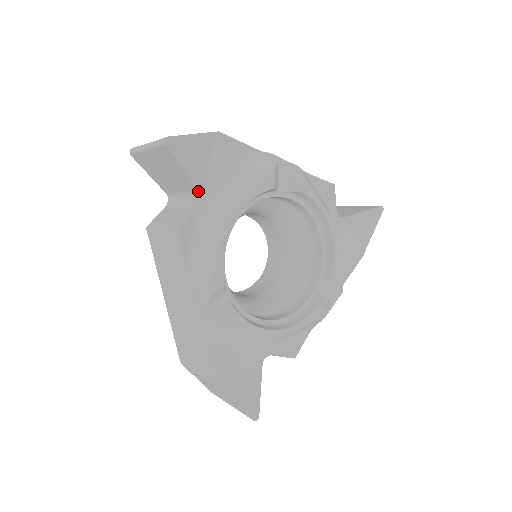
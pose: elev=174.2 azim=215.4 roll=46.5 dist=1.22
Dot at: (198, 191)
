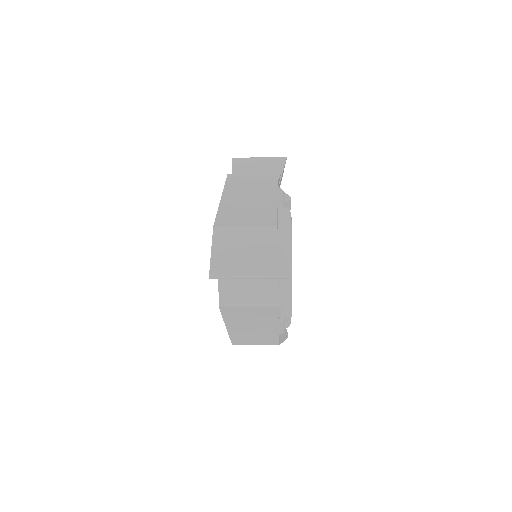
Dot at: occluded
